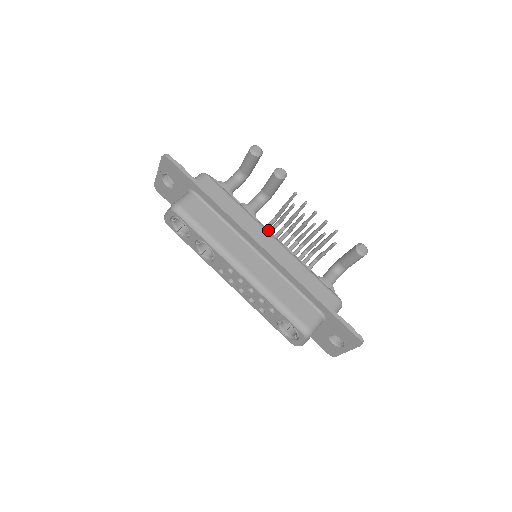
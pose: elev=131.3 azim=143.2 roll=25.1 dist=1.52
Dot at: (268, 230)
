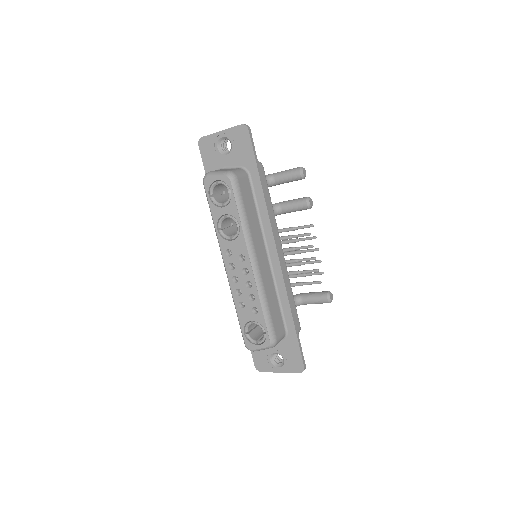
Dot at: occluded
